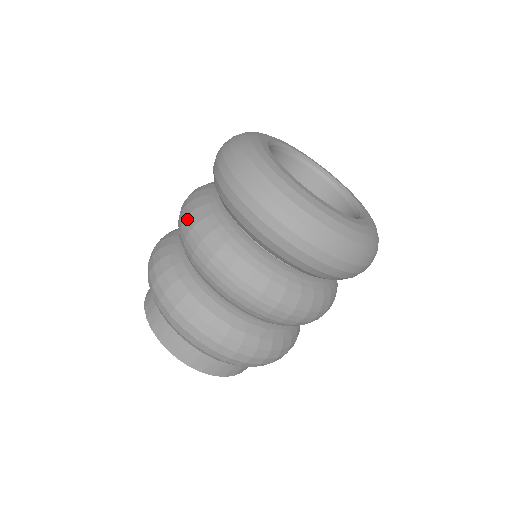
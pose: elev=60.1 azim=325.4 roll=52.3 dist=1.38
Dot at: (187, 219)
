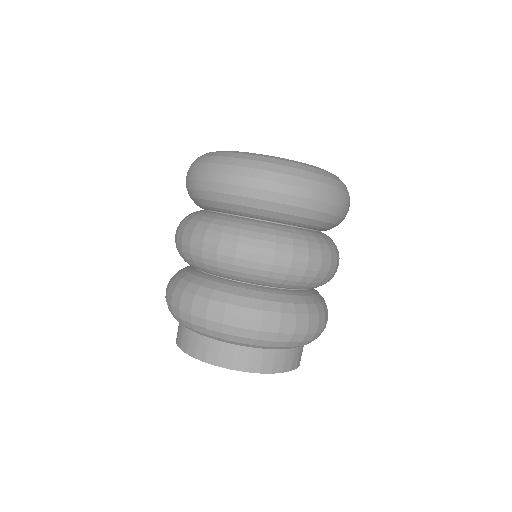
Dot at: occluded
